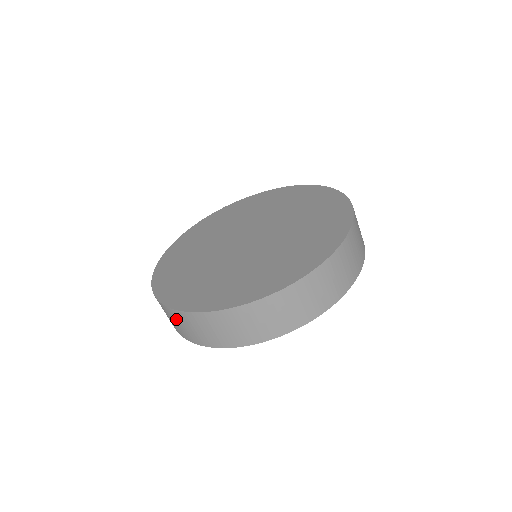
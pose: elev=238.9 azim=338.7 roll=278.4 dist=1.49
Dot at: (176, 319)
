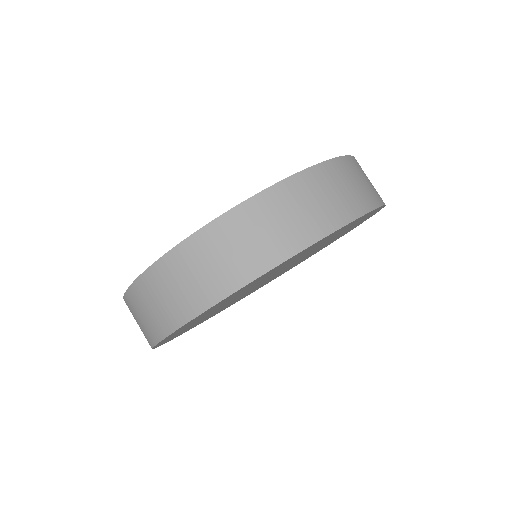
Dot at: (277, 209)
